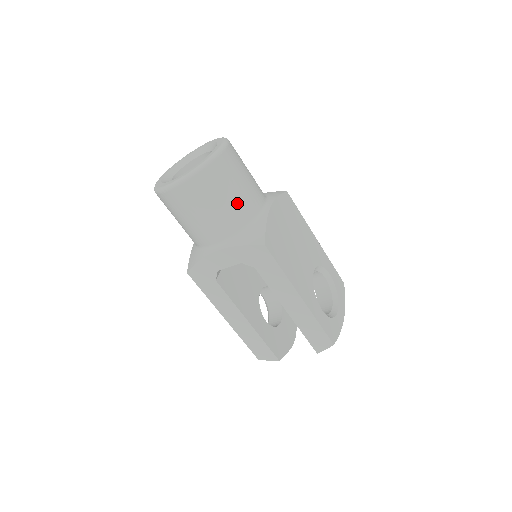
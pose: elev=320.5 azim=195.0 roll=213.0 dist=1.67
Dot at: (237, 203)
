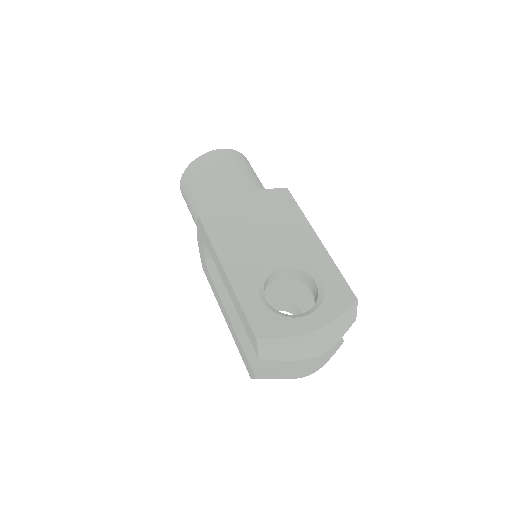
Dot at: (207, 190)
